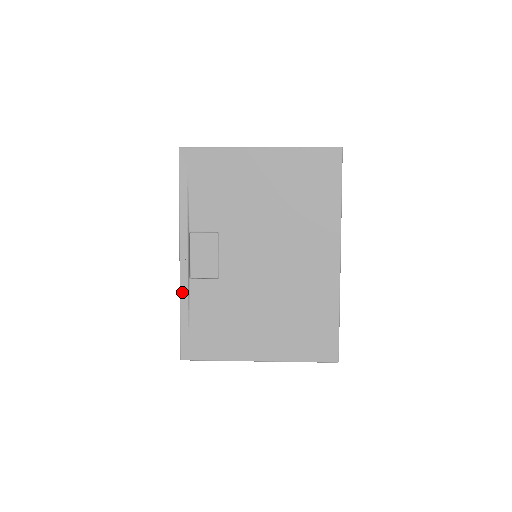
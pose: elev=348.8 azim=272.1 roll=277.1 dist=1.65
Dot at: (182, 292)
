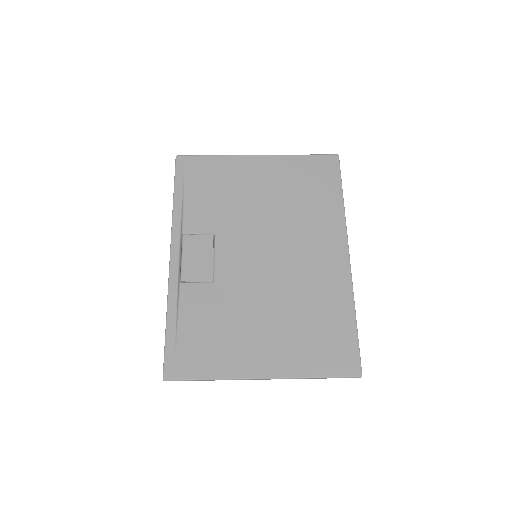
Dot at: (170, 296)
